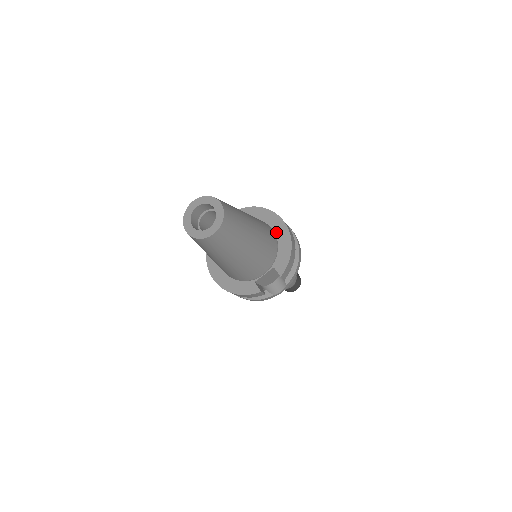
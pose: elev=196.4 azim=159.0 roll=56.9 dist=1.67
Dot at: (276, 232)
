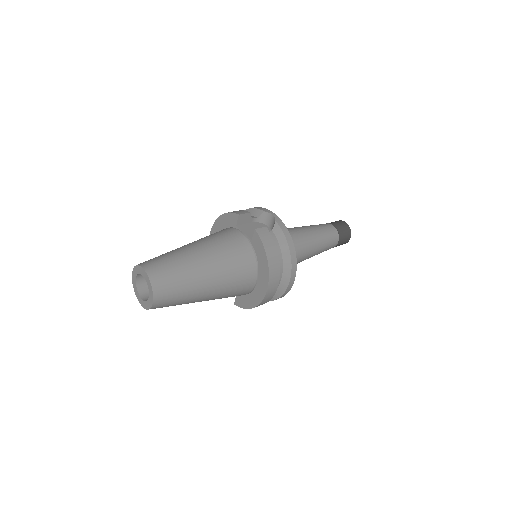
Dot at: (256, 287)
